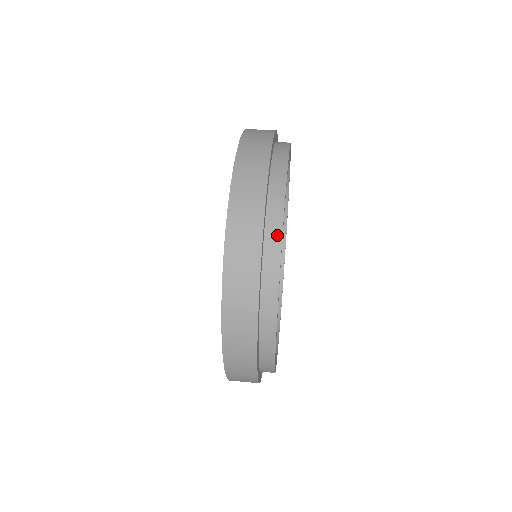
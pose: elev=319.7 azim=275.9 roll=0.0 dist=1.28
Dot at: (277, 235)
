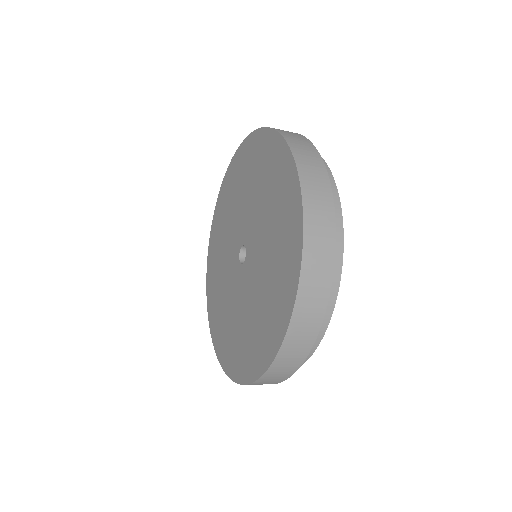
Dot at: occluded
